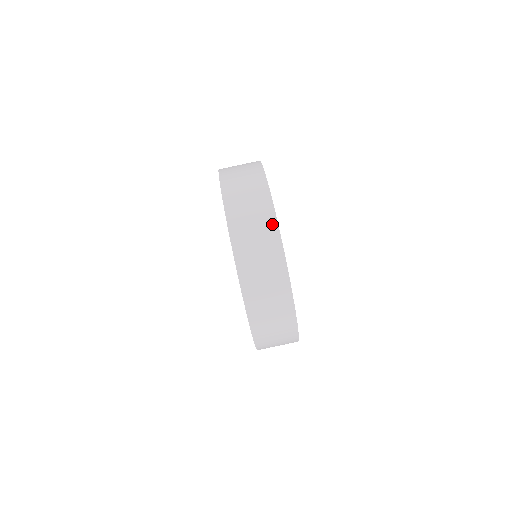
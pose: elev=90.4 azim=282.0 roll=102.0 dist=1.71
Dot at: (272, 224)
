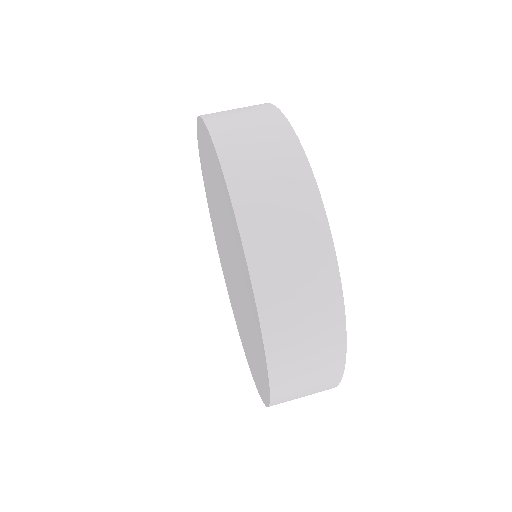
Dot at: occluded
